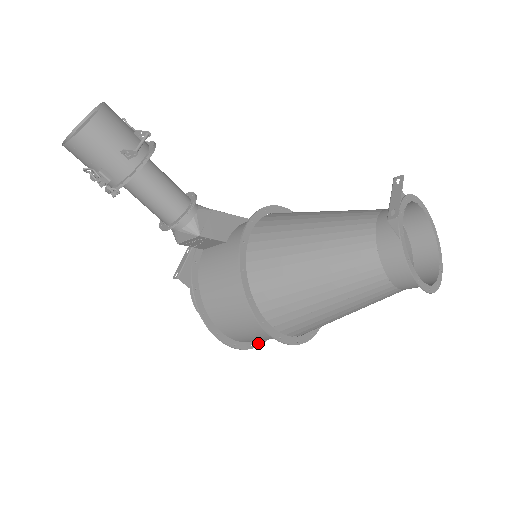
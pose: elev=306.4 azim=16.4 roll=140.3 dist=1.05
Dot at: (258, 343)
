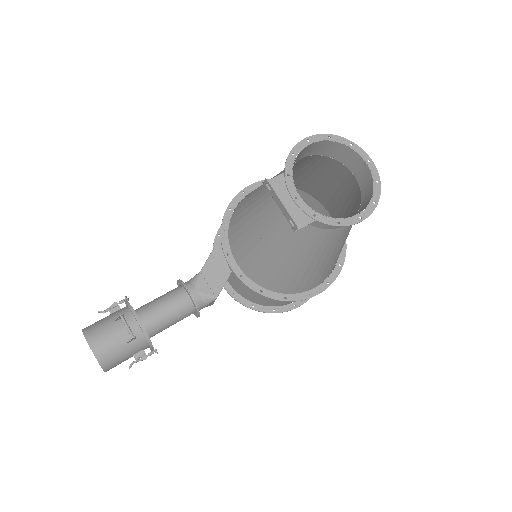
Dot at: occluded
